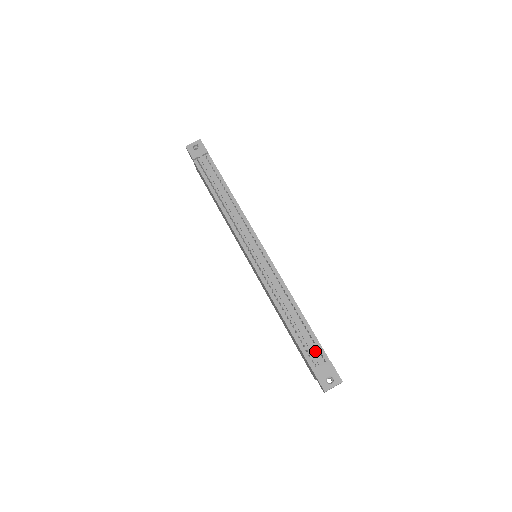
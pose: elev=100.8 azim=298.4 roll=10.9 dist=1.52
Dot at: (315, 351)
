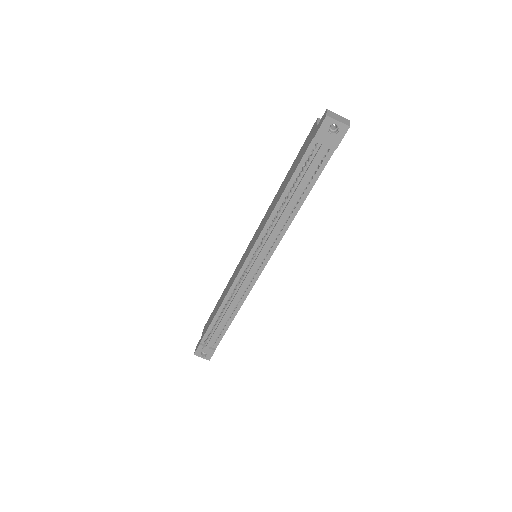
Dot at: (213, 340)
